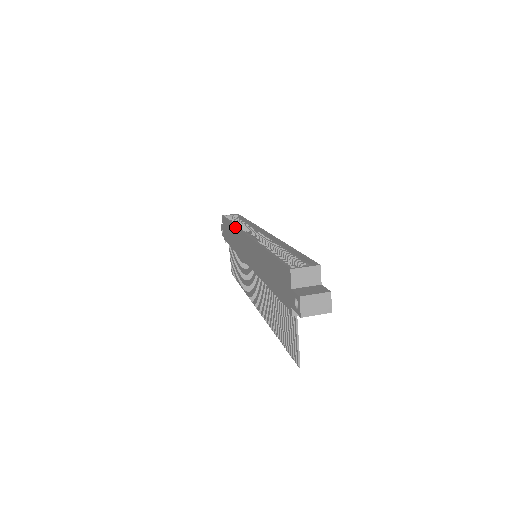
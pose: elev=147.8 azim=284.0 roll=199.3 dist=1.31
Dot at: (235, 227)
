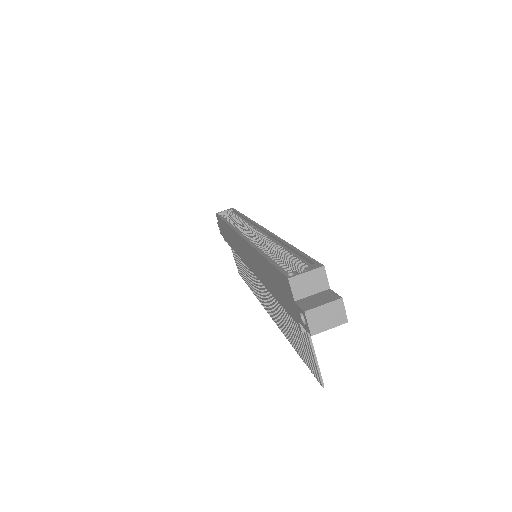
Dot at: (228, 226)
